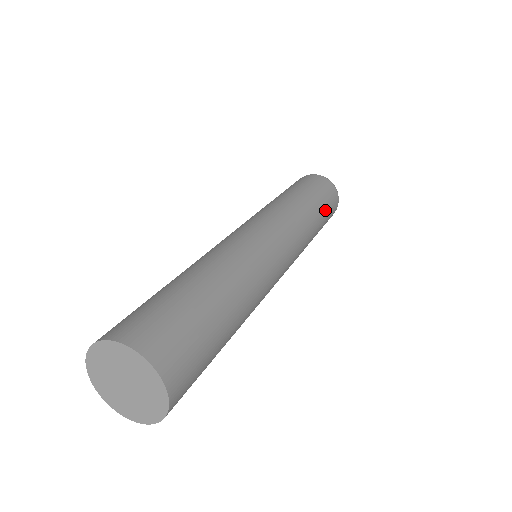
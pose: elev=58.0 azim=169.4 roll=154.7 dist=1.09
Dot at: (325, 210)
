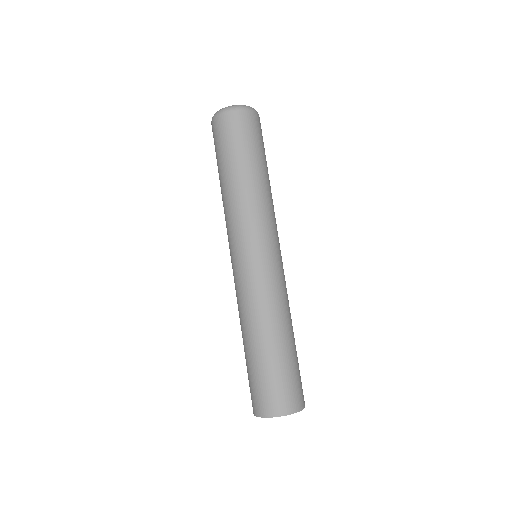
Dot at: (257, 153)
